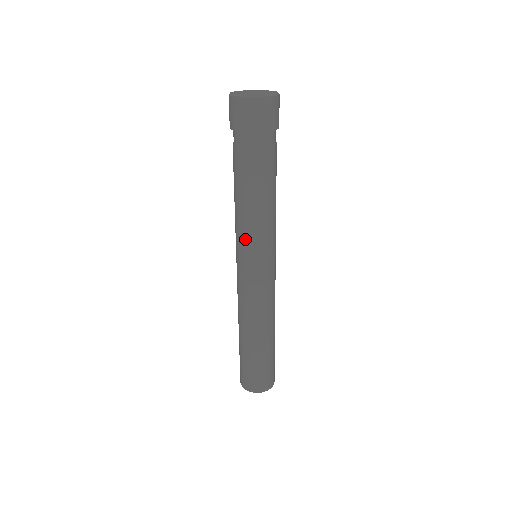
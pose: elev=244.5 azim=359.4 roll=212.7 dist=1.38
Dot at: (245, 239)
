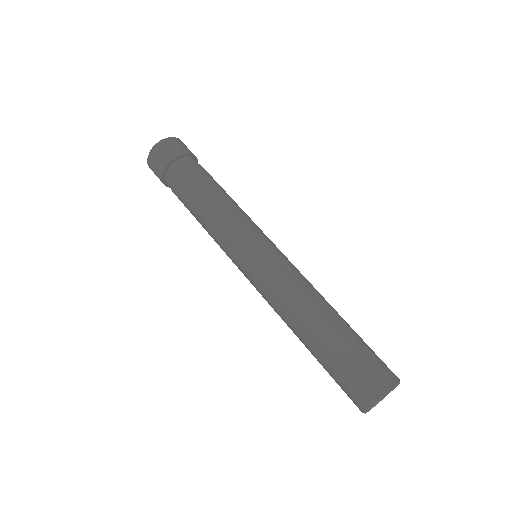
Dot at: (223, 243)
